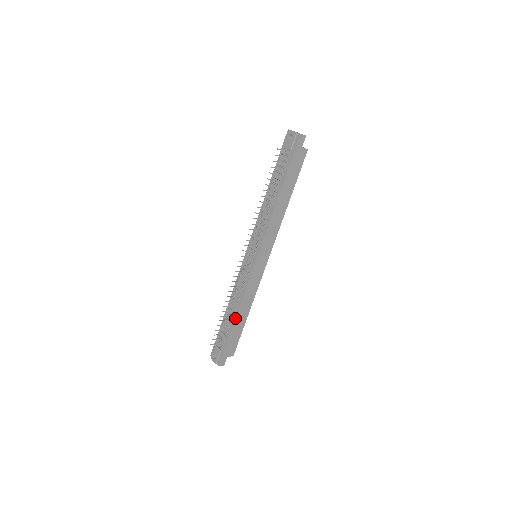
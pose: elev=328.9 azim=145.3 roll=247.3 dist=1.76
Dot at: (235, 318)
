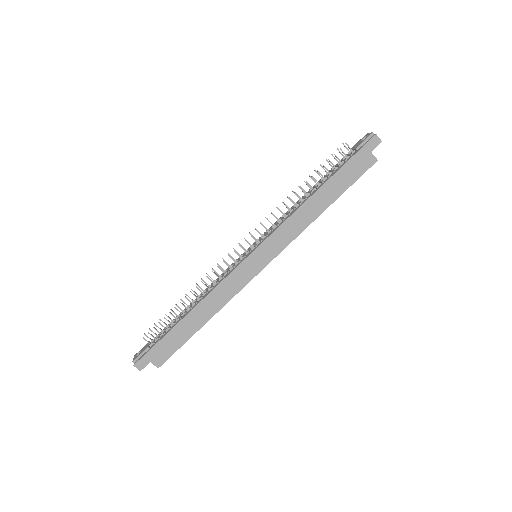
Dot at: (188, 313)
